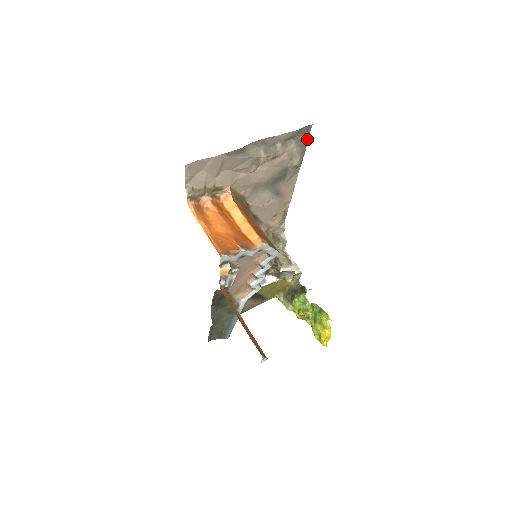
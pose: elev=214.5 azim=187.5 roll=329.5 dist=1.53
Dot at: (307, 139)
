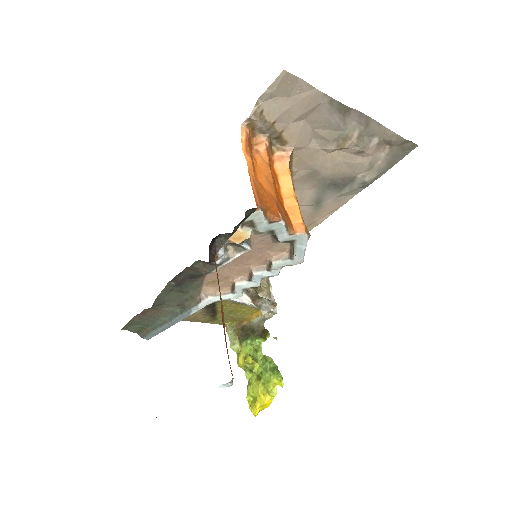
Dot at: (399, 160)
